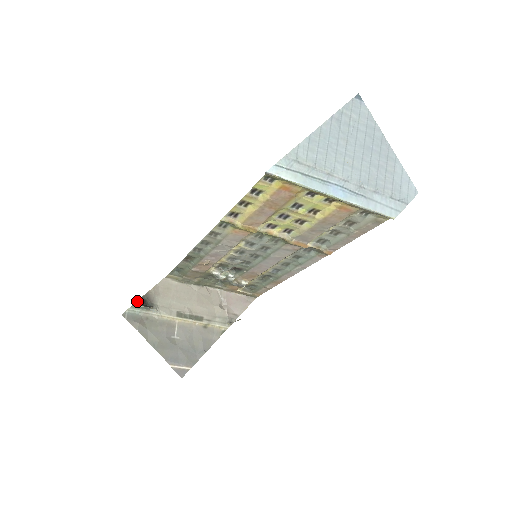
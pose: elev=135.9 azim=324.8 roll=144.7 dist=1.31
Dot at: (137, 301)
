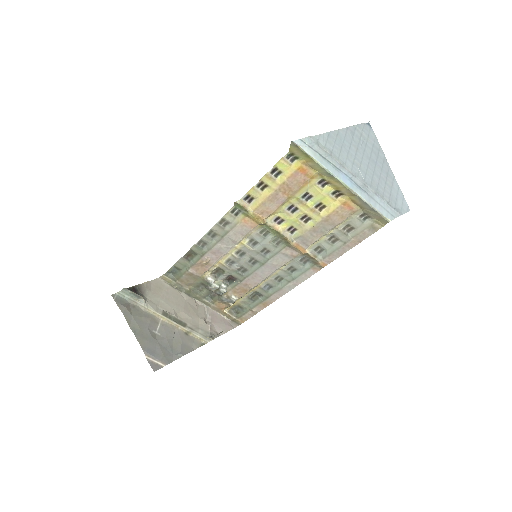
Dot at: (129, 287)
